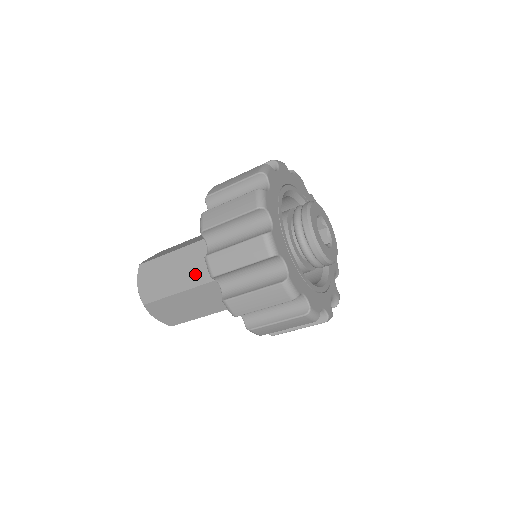
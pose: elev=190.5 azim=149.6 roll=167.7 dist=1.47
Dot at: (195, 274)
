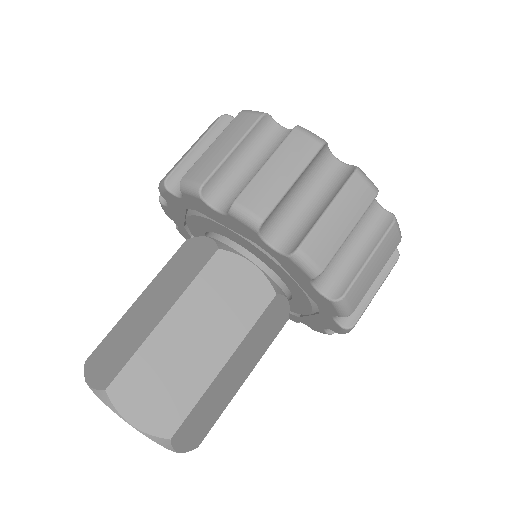
Dot at: (231, 319)
